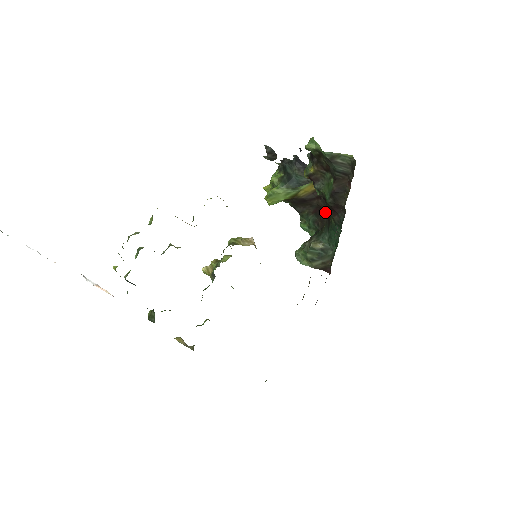
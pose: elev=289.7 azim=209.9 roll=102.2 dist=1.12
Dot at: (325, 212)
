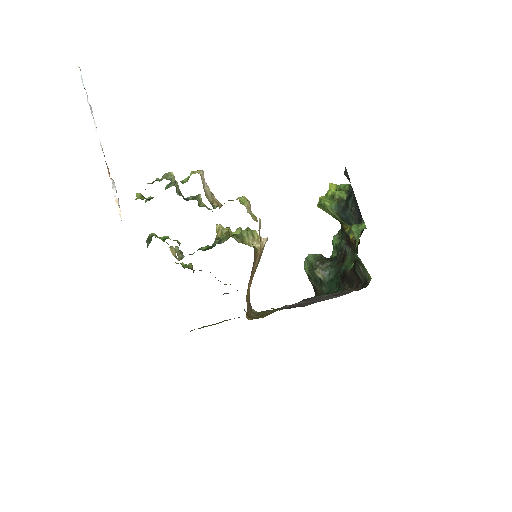
Dot at: occluded
